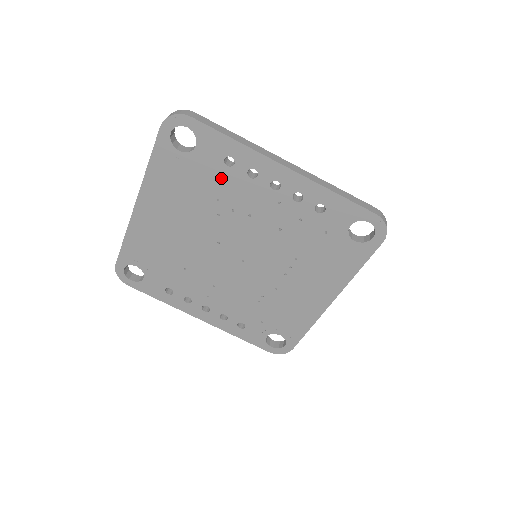
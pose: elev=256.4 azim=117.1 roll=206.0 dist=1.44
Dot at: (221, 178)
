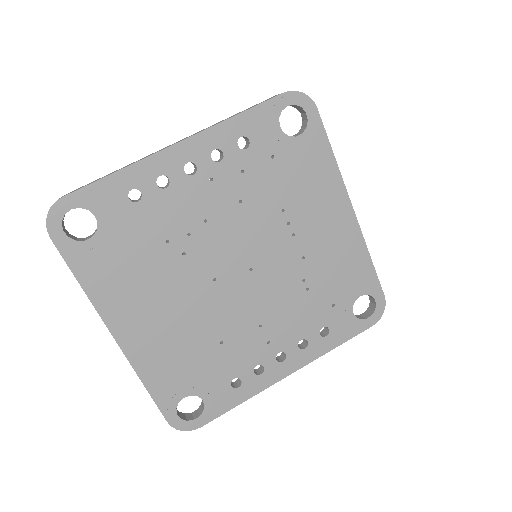
Dot at: (146, 219)
